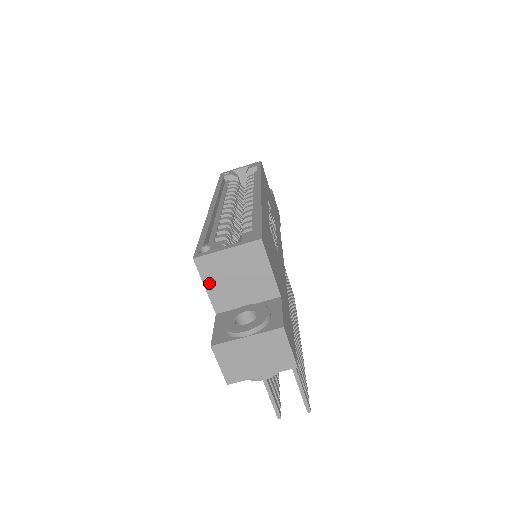
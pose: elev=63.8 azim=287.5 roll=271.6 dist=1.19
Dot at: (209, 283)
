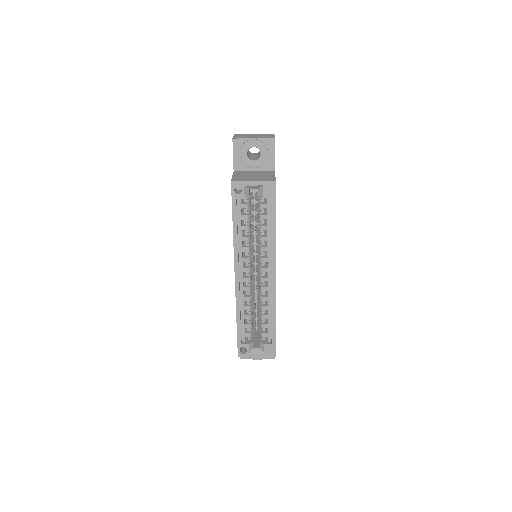
Dot at: occluded
